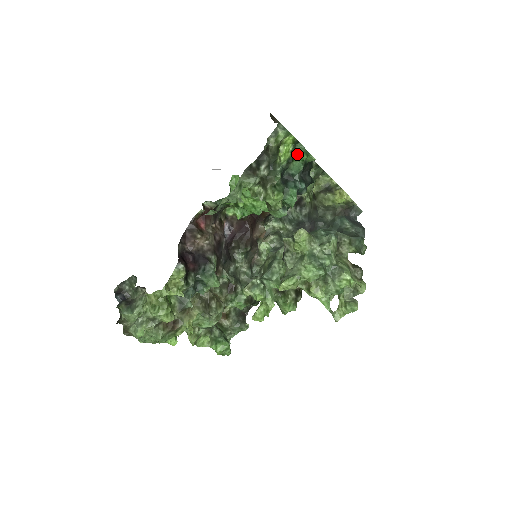
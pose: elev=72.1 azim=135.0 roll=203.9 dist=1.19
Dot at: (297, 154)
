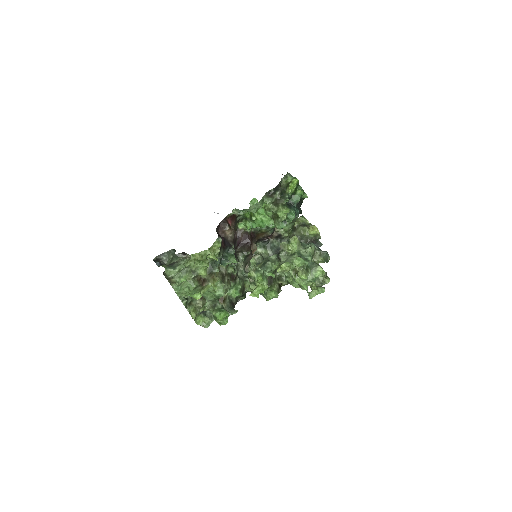
Dot at: (299, 190)
